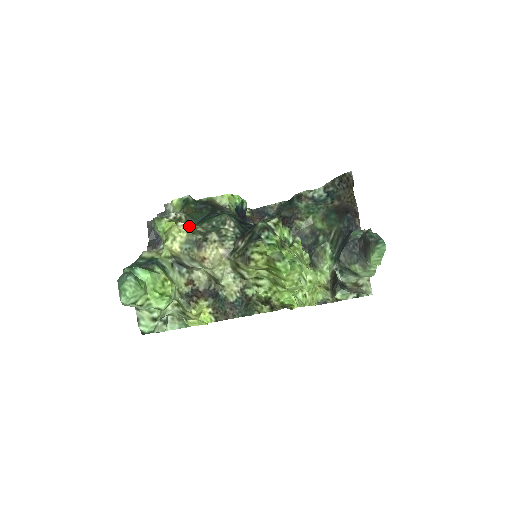
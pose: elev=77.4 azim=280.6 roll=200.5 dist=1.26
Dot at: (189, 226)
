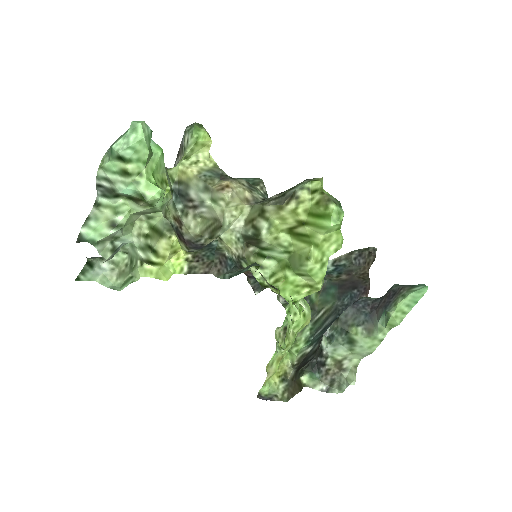
Dot at: occluded
